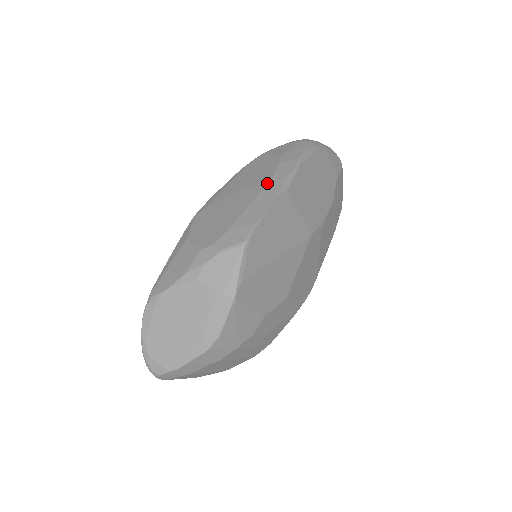
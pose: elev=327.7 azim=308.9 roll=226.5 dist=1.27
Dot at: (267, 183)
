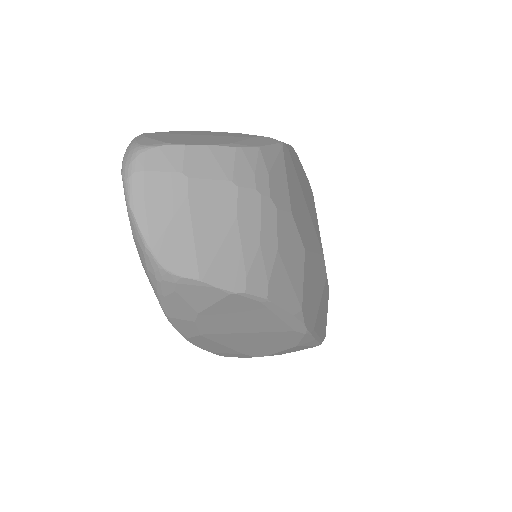
Dot at: occluded
